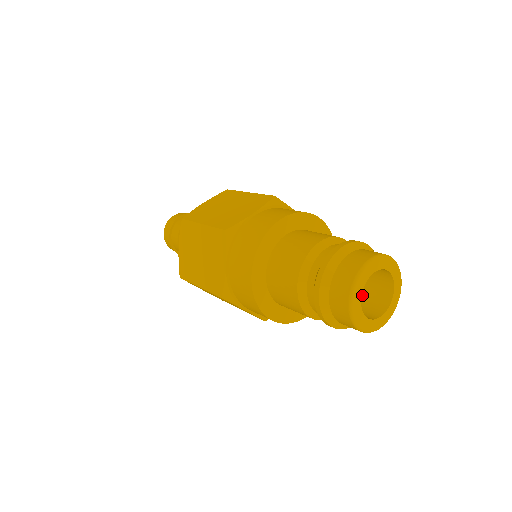
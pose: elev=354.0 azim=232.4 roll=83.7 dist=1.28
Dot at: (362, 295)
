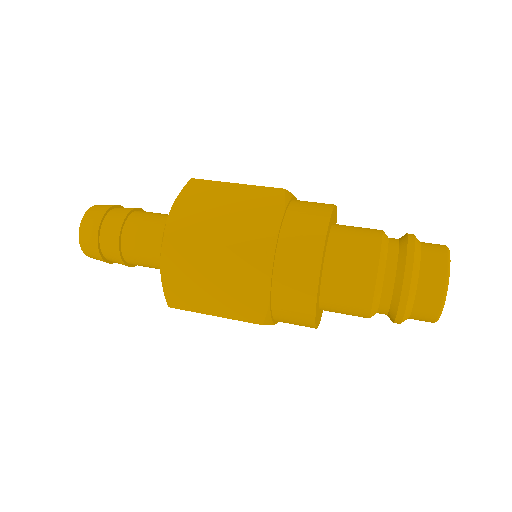
Dot at: occluded
